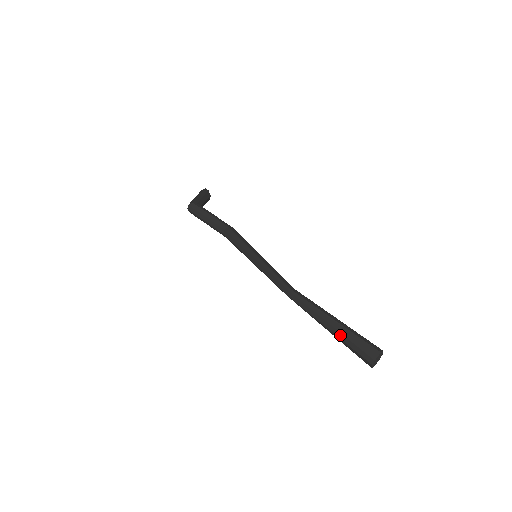
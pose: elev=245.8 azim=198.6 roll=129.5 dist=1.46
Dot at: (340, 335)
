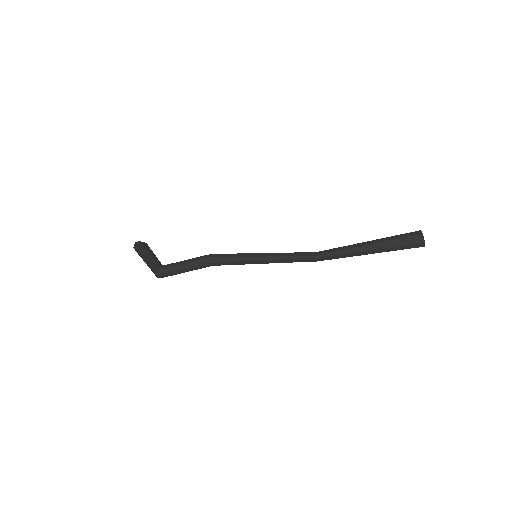
Dot at: (385, 250)
